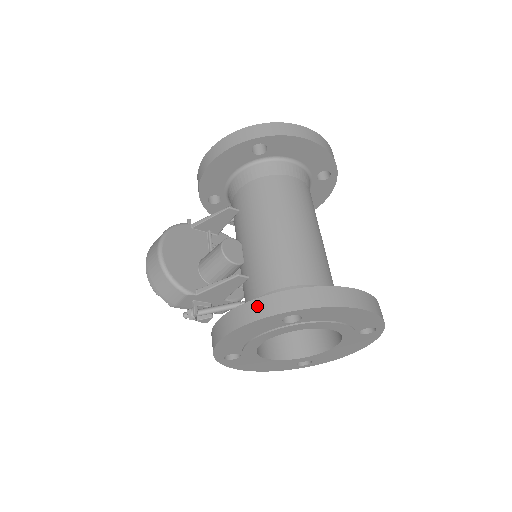
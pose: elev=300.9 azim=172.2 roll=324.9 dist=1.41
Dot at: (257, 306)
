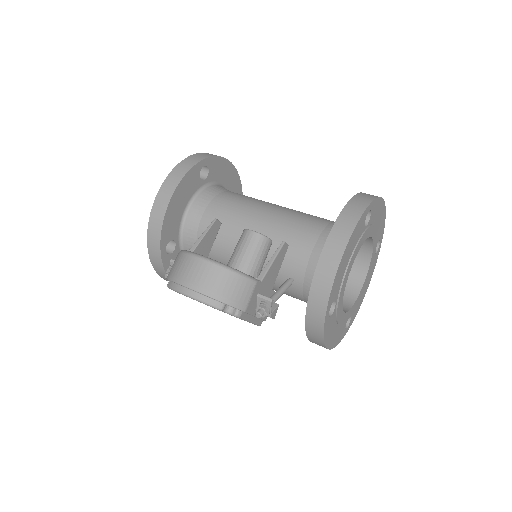
Dot at: (348, 214)
